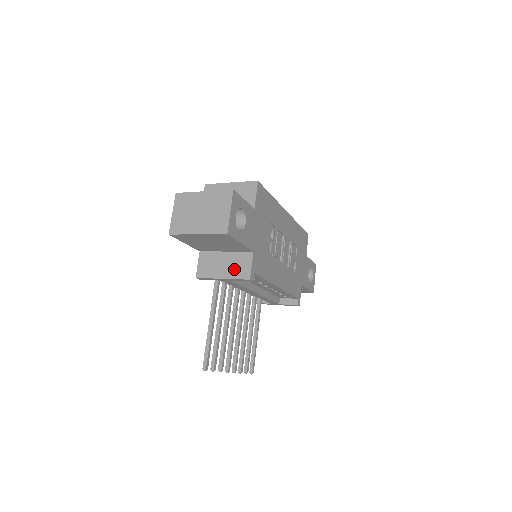
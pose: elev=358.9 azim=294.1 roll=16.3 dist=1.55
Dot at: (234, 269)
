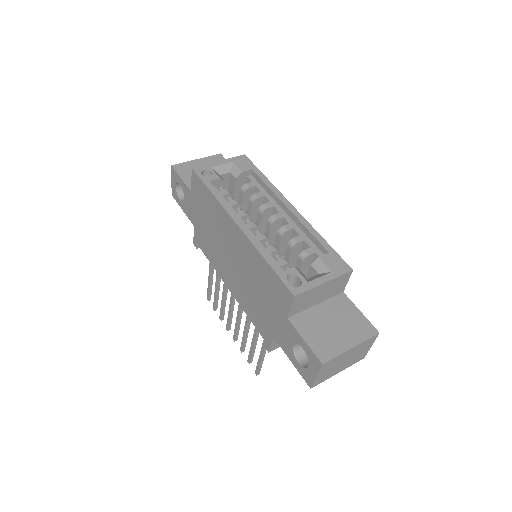
Dot at: occluded
